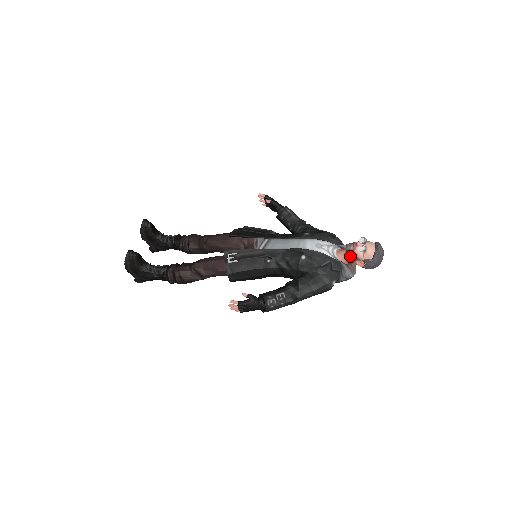
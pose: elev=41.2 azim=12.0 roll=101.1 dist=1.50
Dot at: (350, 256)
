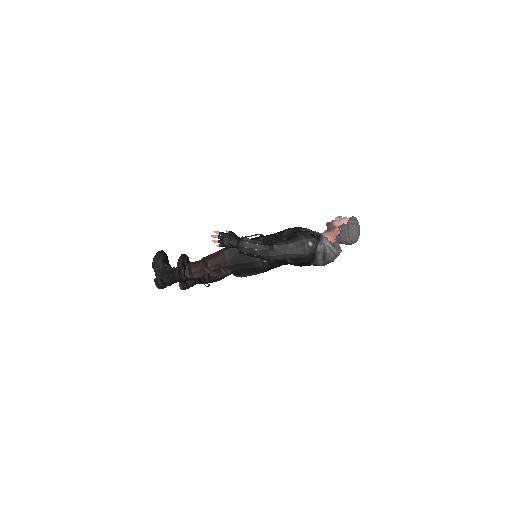
Dot at: (329, 227)
